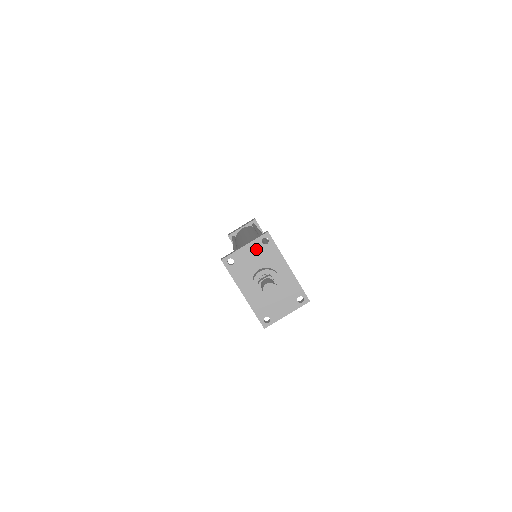
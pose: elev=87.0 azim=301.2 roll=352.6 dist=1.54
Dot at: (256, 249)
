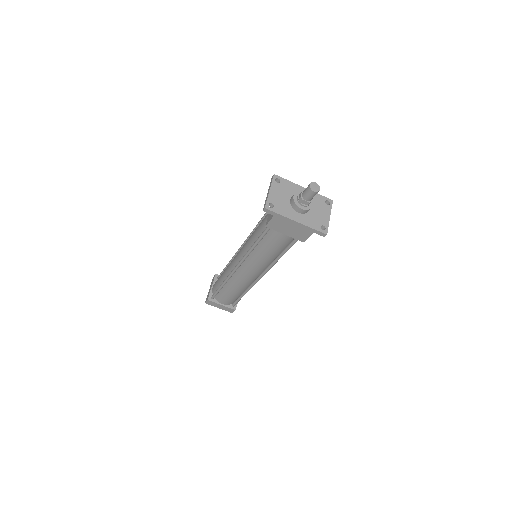
Dot at: (277, 189)
